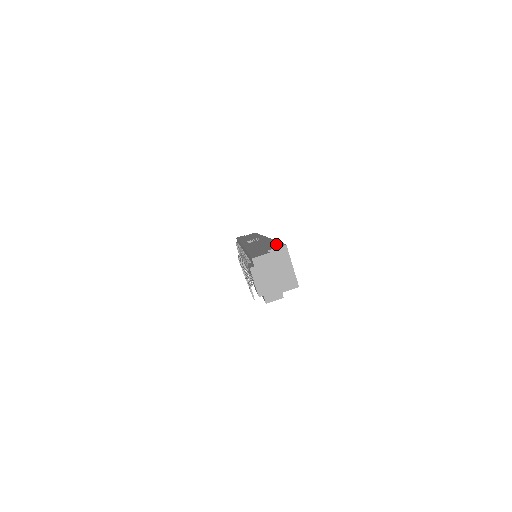
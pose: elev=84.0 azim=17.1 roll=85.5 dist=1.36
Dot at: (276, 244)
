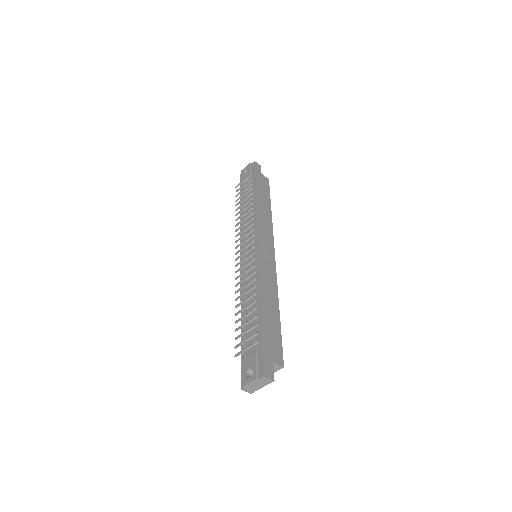
Dot at: (279, 343)
